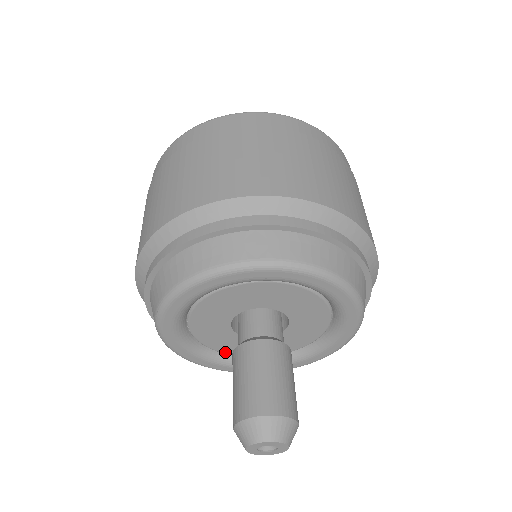
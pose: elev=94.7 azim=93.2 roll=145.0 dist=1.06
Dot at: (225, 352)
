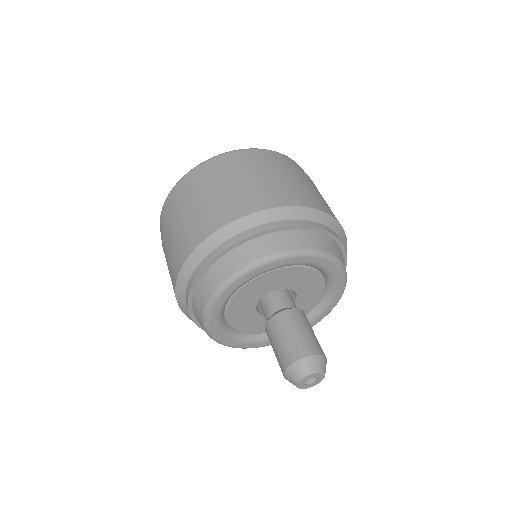
Dot at: (246, 332)
